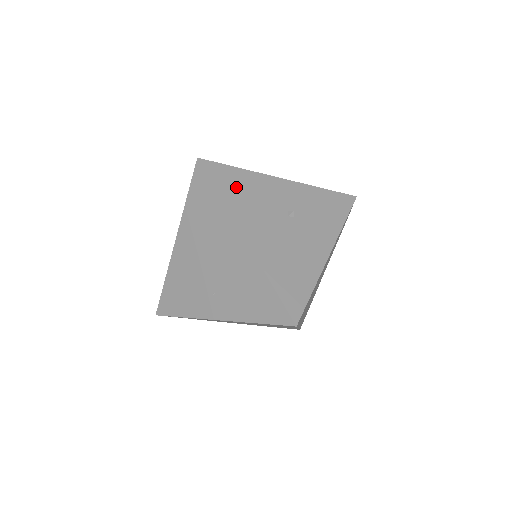
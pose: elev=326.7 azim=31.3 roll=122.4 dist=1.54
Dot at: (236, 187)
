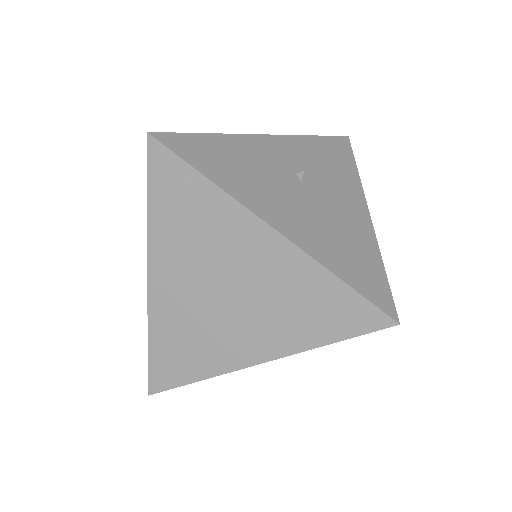
Dot at: (220, 160)
